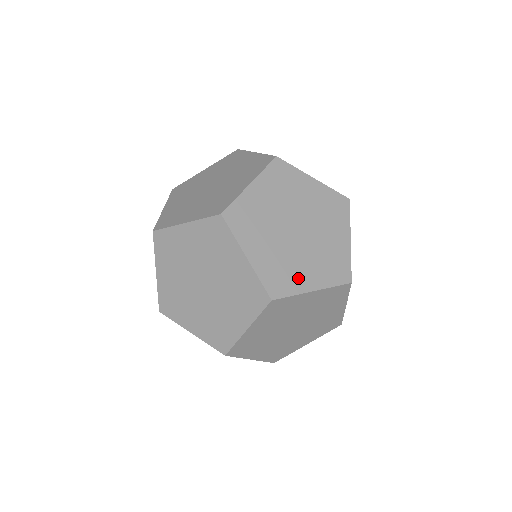
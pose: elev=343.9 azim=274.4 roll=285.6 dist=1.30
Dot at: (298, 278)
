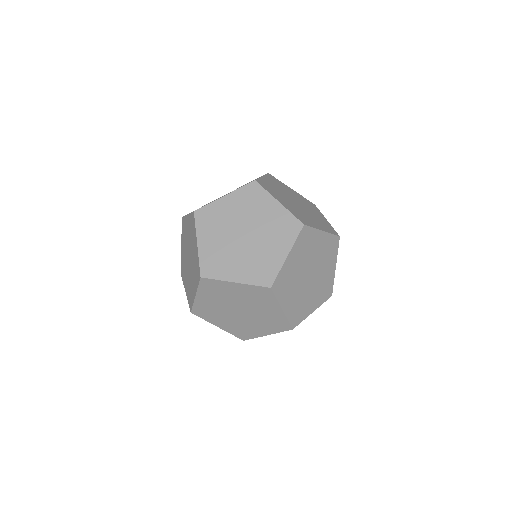
Dot at: (311, 222)
